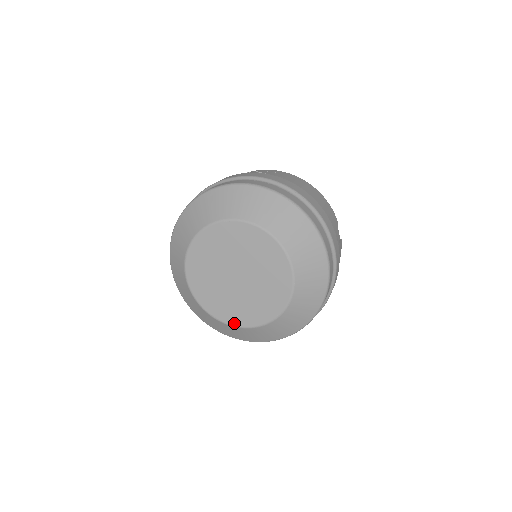
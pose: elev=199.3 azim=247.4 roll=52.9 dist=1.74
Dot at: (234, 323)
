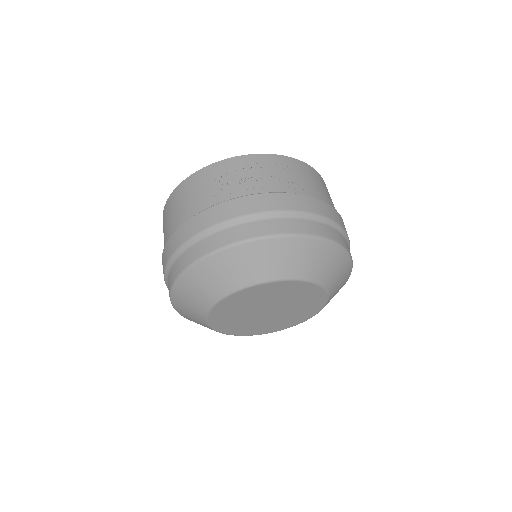
Dot at: (246, 334)
